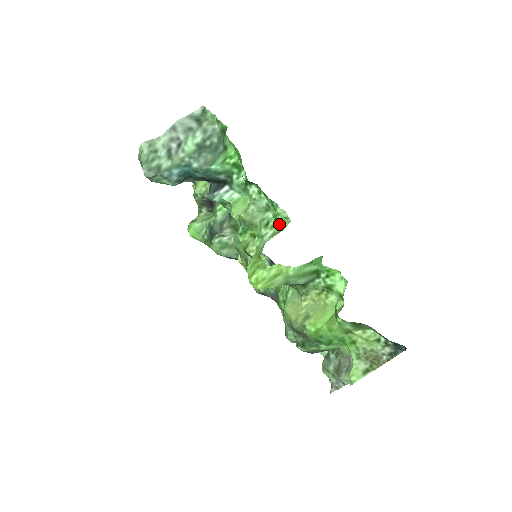
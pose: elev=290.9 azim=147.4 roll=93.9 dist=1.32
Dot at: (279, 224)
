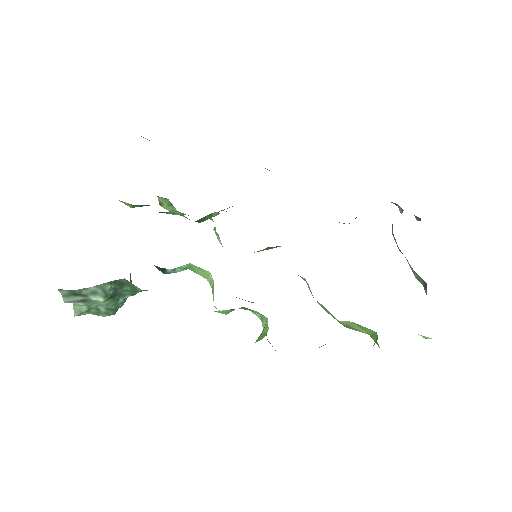
Dot at: (257, 312)
